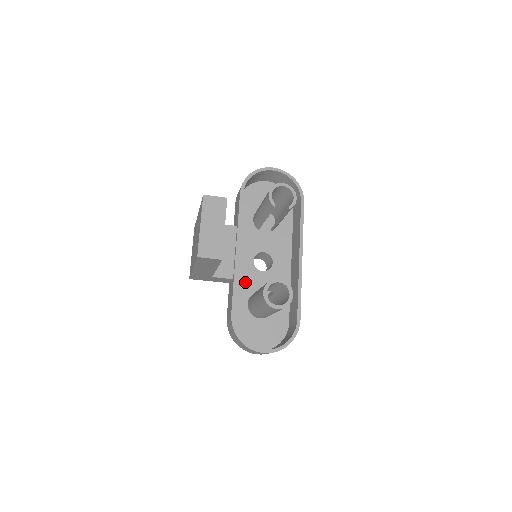
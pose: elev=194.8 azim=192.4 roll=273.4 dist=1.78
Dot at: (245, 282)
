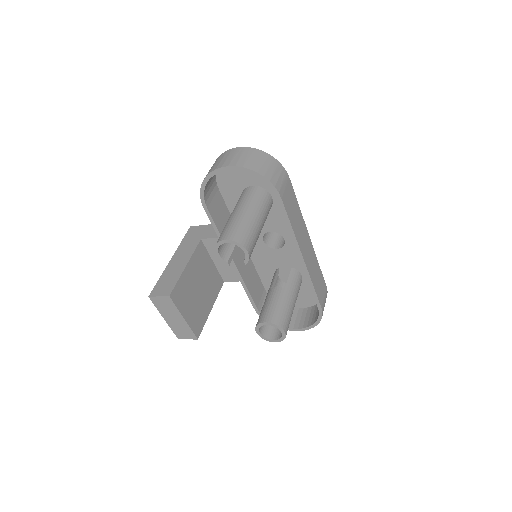
Dot at: (264, 261)
